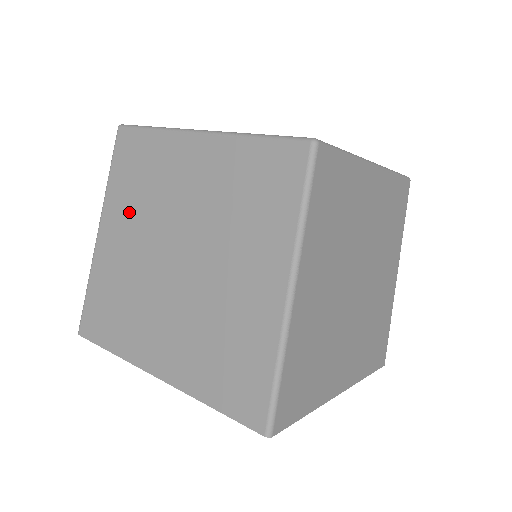
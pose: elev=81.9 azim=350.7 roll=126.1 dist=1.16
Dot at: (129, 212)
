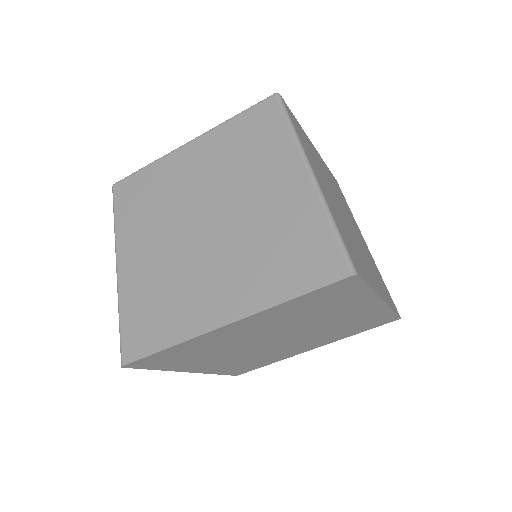
Dot at: (145, 228)
